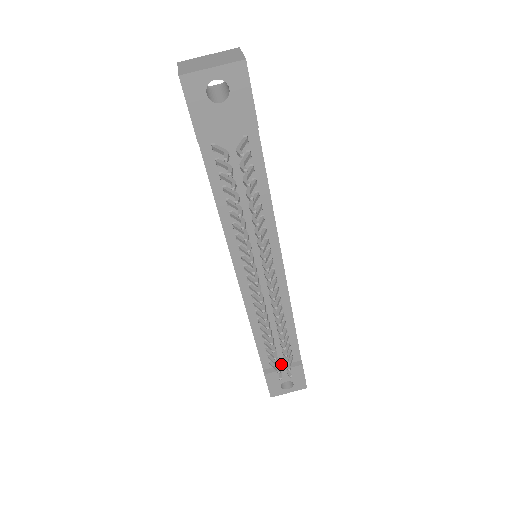
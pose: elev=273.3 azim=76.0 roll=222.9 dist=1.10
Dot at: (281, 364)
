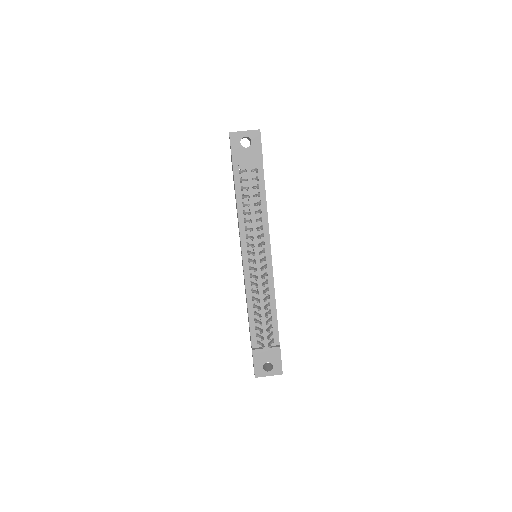
Dot at: (265, 342)
